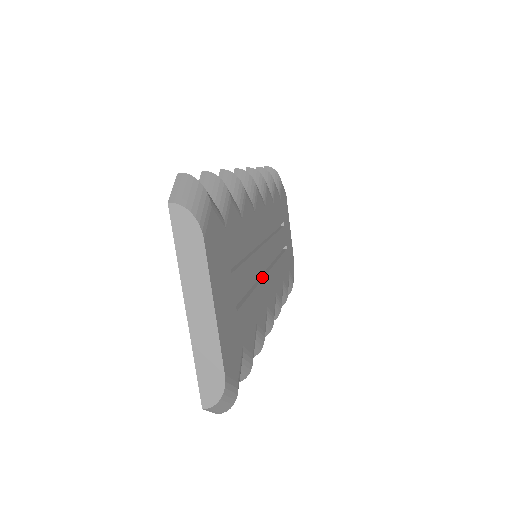
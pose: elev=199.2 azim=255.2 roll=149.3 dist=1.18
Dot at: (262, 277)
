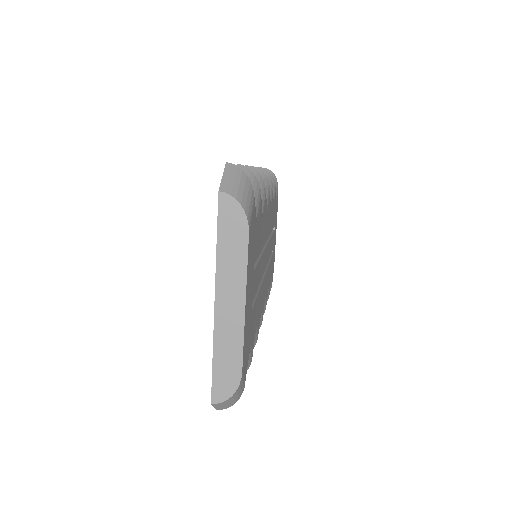
Dot at: (262, 278)
